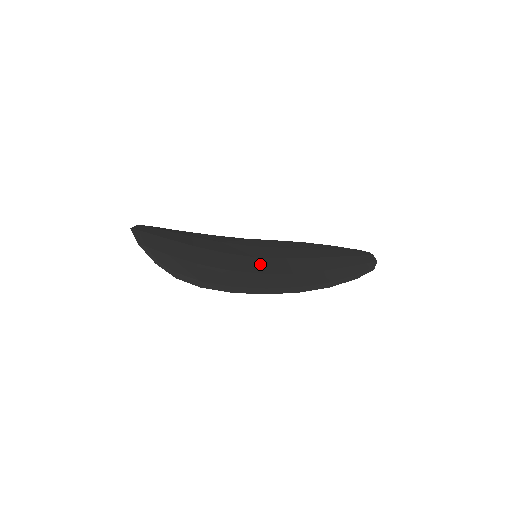
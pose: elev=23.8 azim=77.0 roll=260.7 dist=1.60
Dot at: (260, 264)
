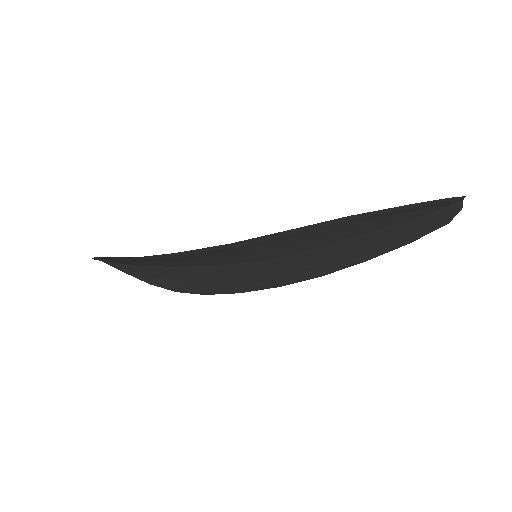
Dot at: occluded
